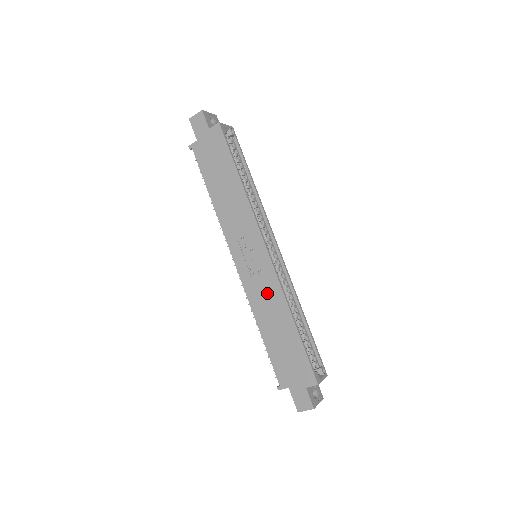
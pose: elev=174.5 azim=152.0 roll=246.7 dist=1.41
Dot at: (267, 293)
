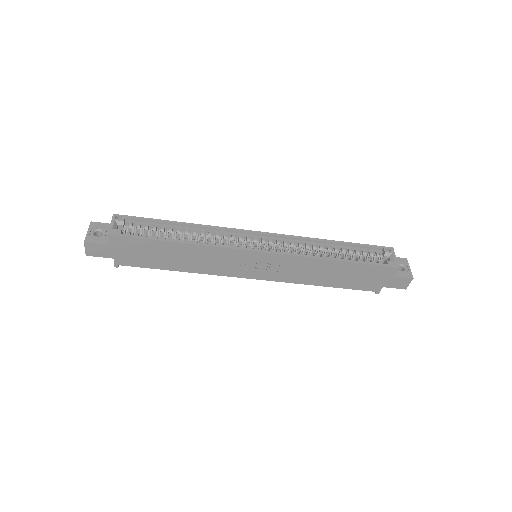
Dot at: (297, 268)
